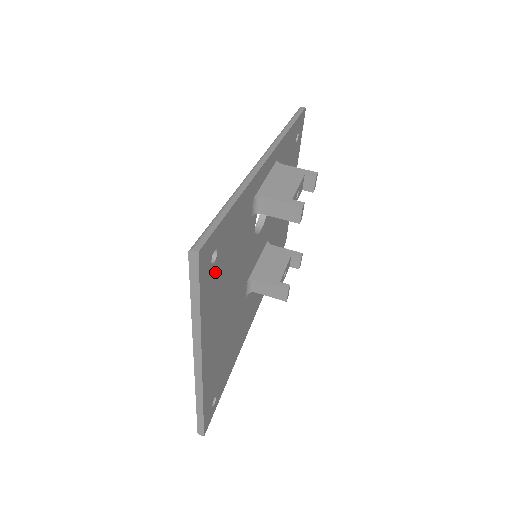
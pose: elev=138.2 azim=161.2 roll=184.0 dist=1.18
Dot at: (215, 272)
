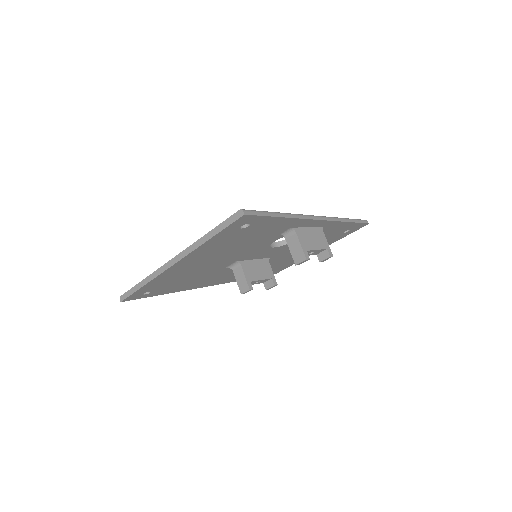
Dot at: (236, 233)
